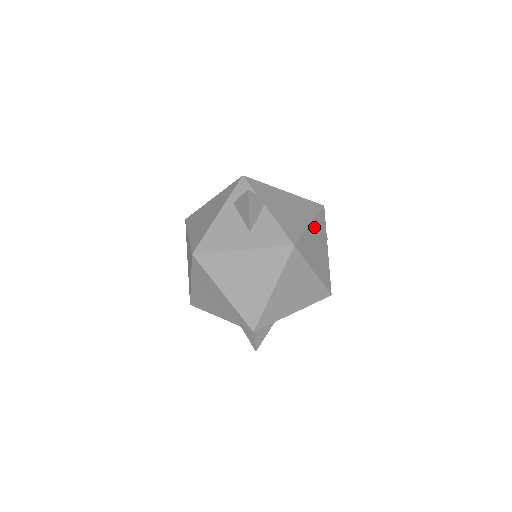
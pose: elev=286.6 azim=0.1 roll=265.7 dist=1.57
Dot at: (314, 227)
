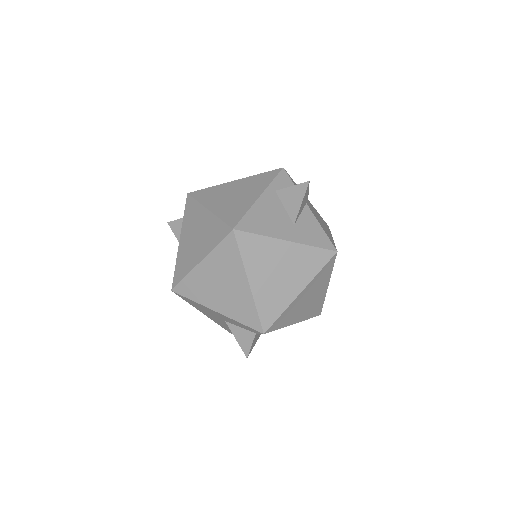
Dot at: occluded
